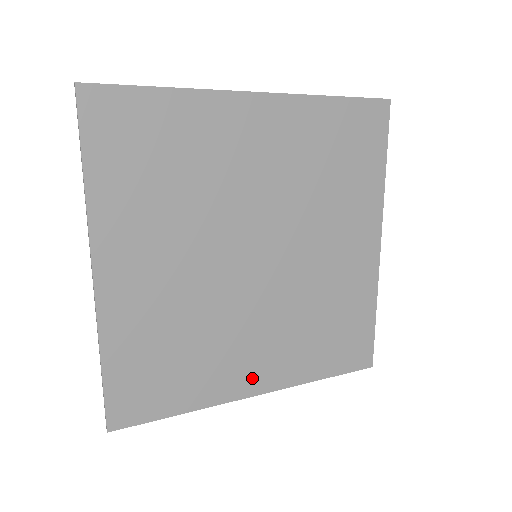
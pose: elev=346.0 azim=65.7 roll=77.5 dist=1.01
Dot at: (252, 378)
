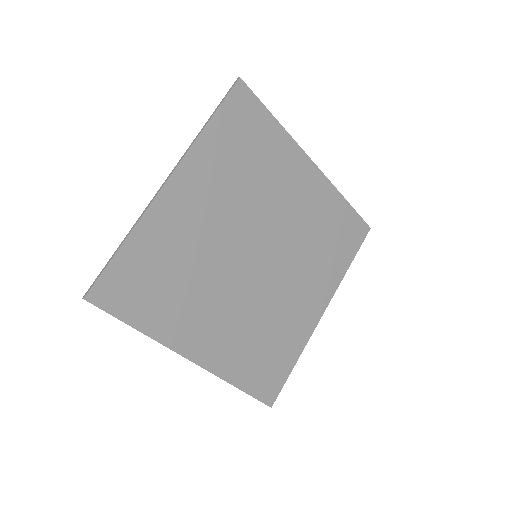
Dot at: (198, 344)
